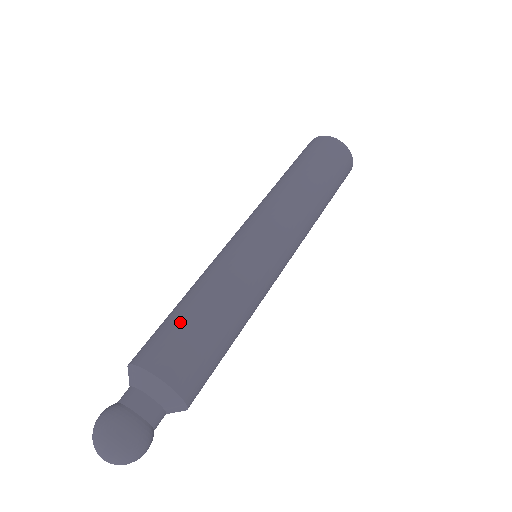
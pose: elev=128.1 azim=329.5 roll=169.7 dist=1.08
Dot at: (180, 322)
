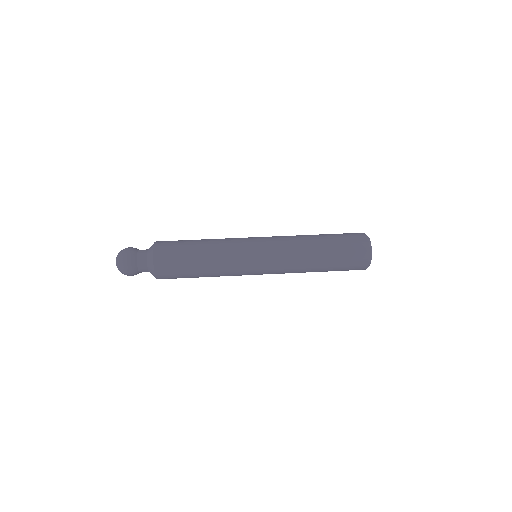
Dot at: (184, 253)
